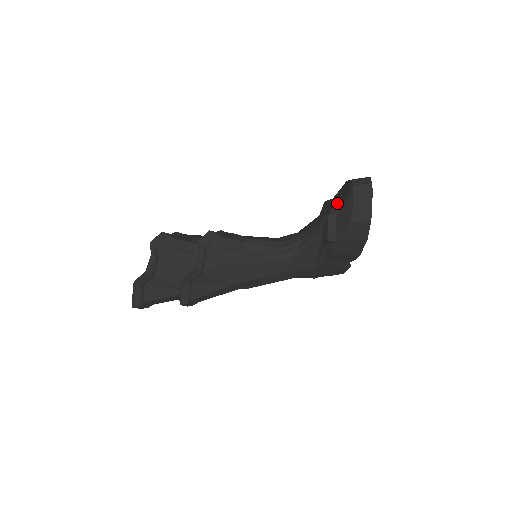
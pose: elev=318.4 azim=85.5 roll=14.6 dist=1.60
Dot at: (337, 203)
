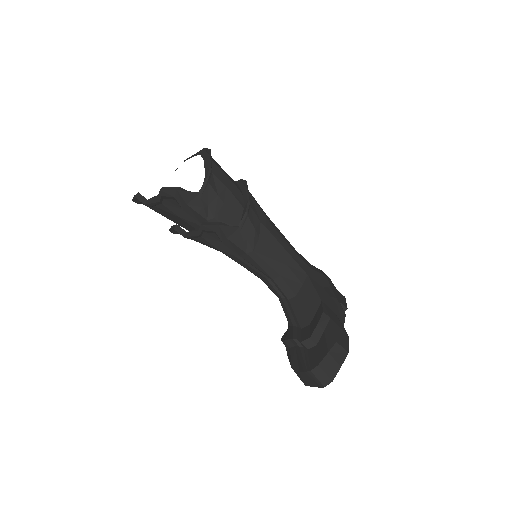
Dot at: (308, 344)
